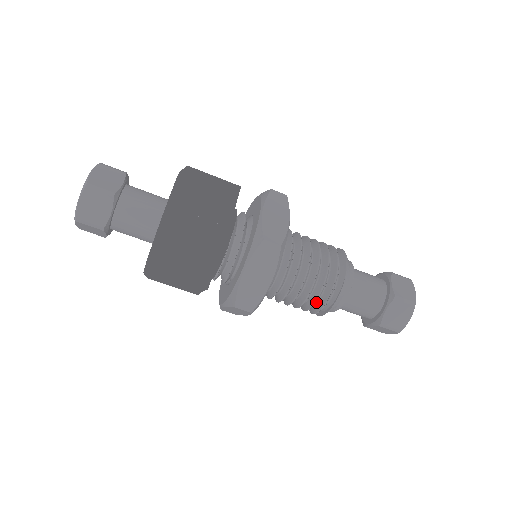
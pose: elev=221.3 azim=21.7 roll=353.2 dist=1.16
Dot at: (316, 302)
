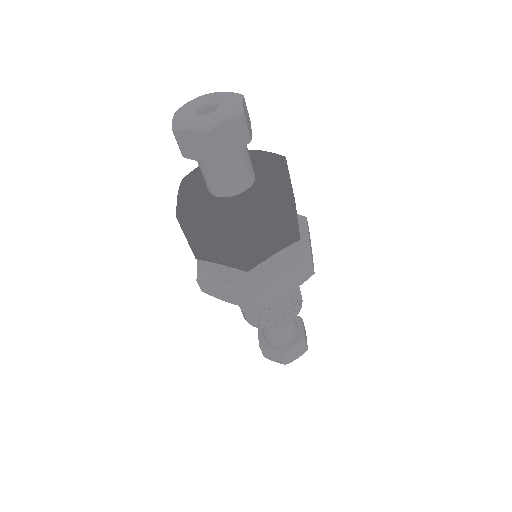
Dot at: occluded
